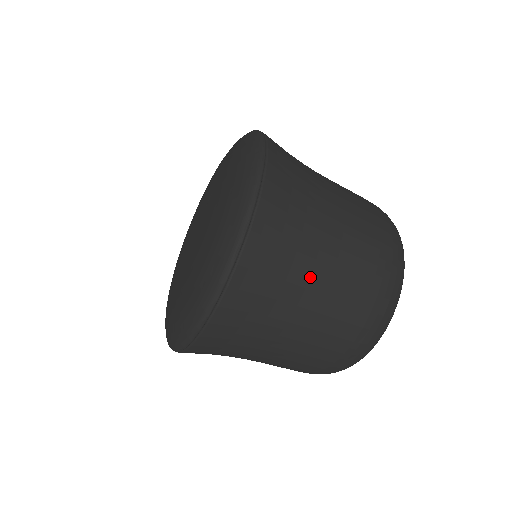
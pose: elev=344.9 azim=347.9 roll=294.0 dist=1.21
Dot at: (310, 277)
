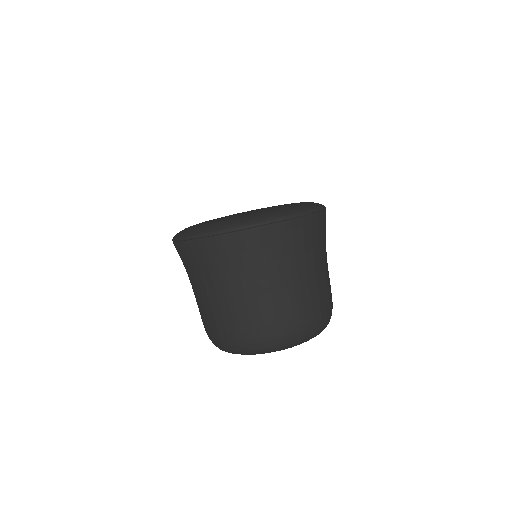
Dot at: (318, 262)
